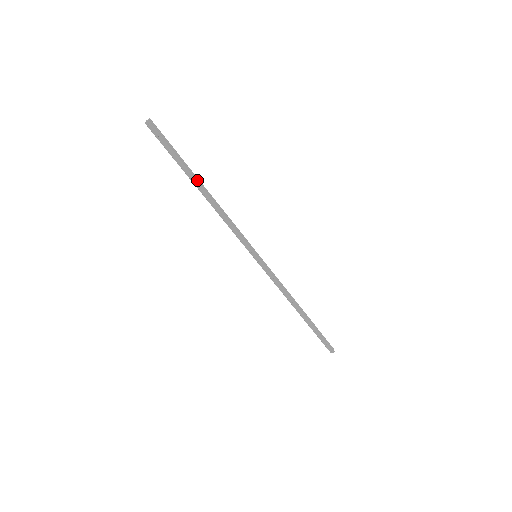
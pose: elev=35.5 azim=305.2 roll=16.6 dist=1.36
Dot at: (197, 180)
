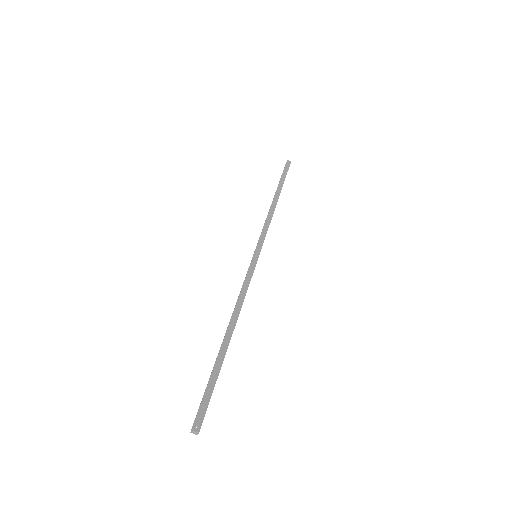
Dot at: occluded
